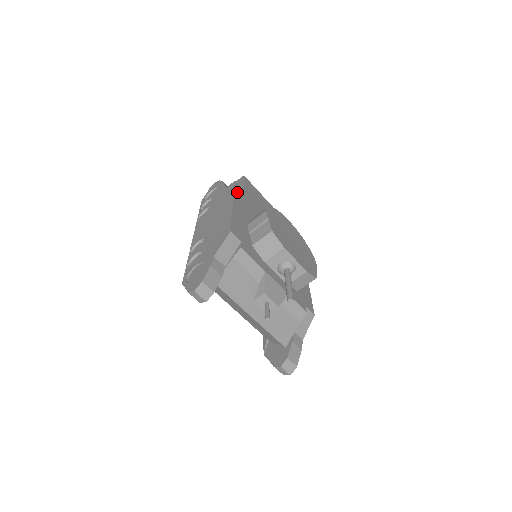
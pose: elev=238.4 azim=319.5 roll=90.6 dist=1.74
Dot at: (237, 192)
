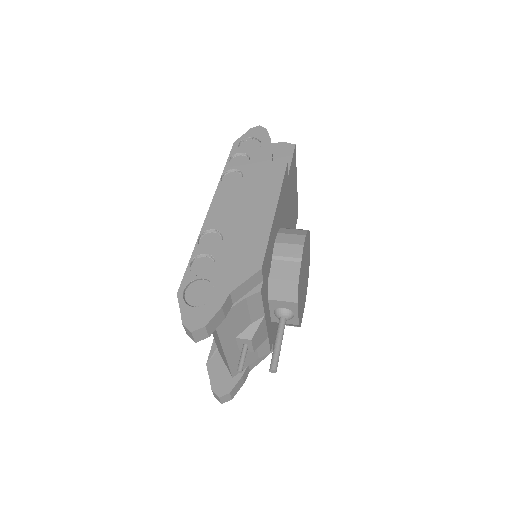
Dot at: (284, 184)
